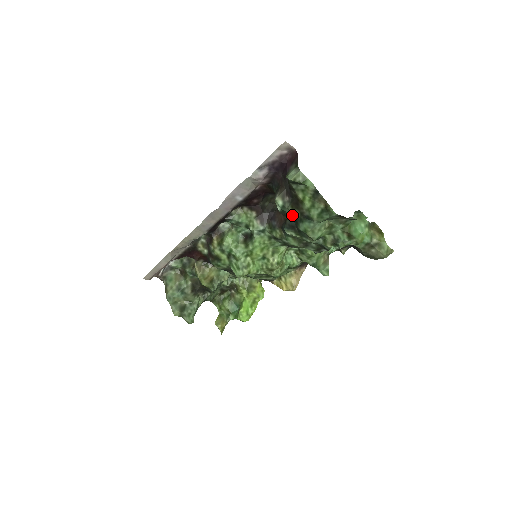
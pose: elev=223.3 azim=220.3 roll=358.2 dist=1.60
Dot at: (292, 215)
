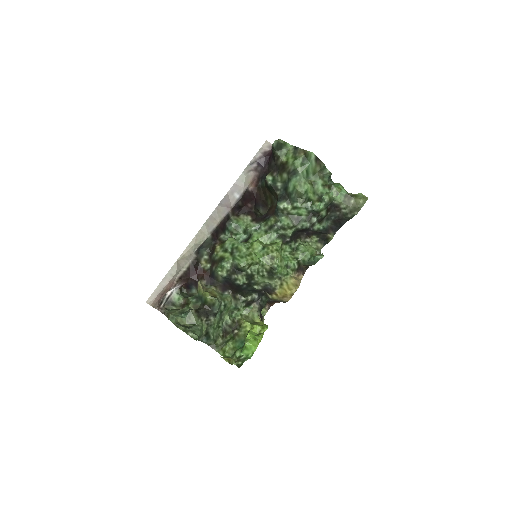
Dot at: (281, 183)
